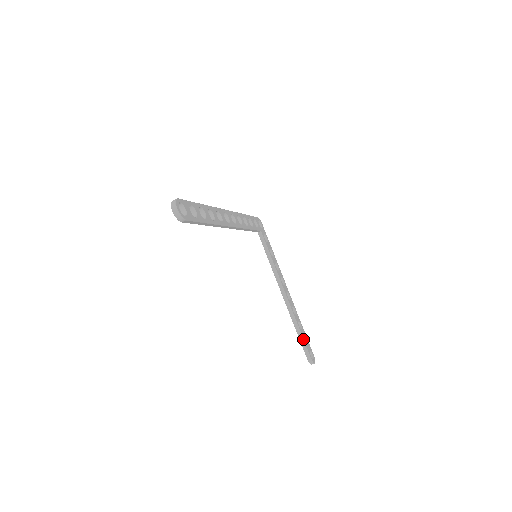
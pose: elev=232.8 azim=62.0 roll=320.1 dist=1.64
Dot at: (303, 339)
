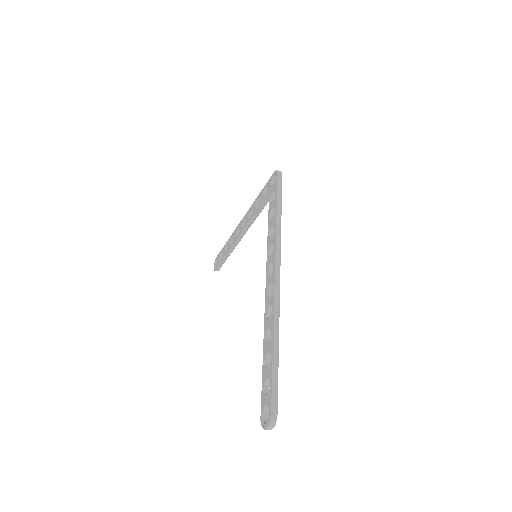
Dot at: occluded
